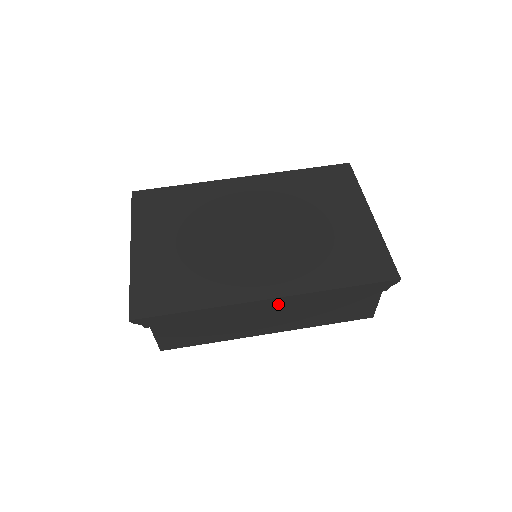
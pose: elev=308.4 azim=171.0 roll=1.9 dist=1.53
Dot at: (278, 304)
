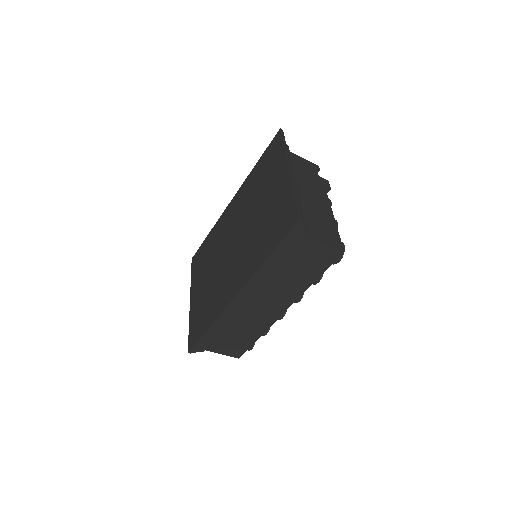
Dot at: (248, 294)
